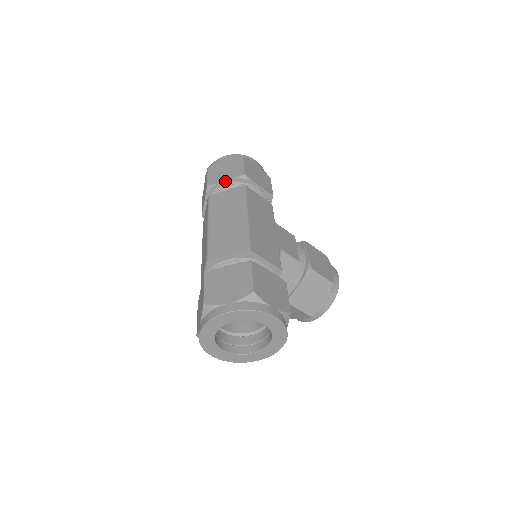
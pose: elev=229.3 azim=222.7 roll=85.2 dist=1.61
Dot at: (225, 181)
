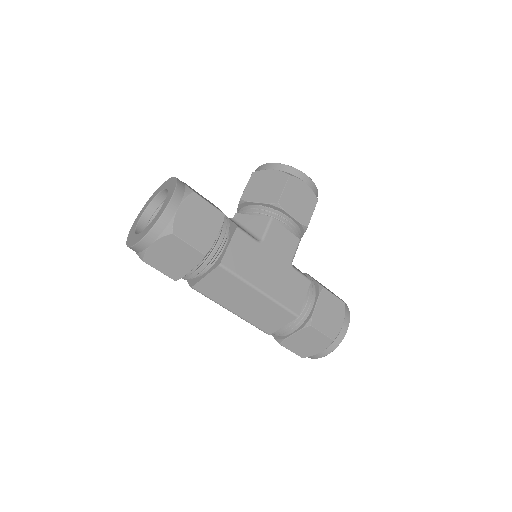
Dot at: (191, 270)
